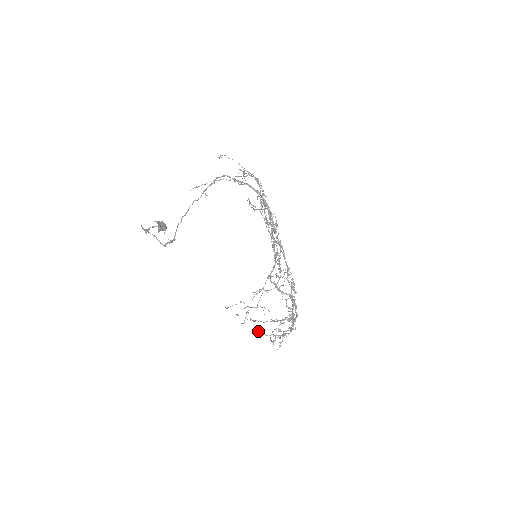
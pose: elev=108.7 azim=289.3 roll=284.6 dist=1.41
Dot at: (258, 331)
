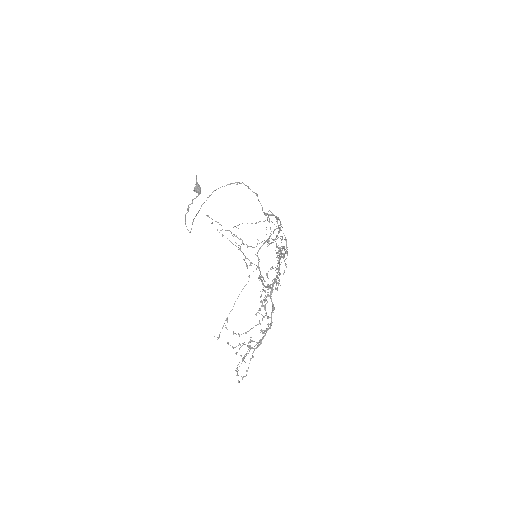
Dot at: (228, 343)
